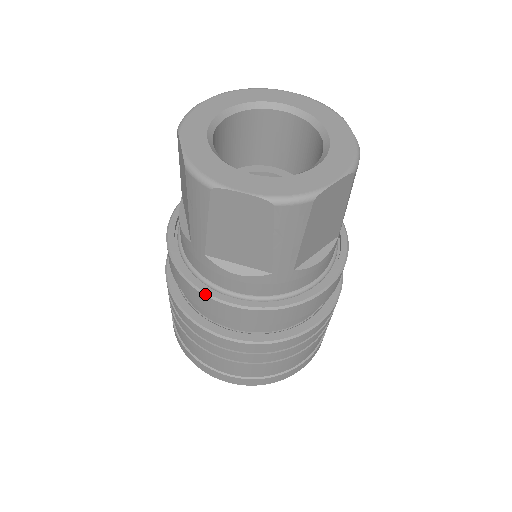
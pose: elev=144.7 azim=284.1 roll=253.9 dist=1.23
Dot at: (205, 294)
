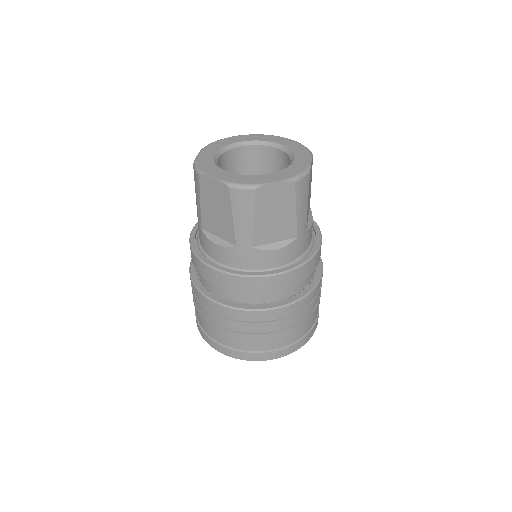
Dot at: (198, 257)
